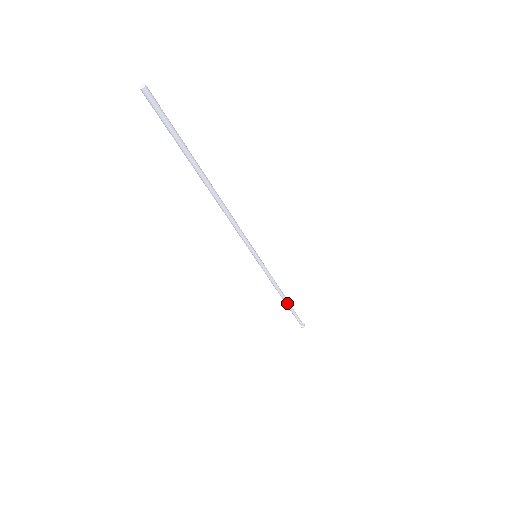
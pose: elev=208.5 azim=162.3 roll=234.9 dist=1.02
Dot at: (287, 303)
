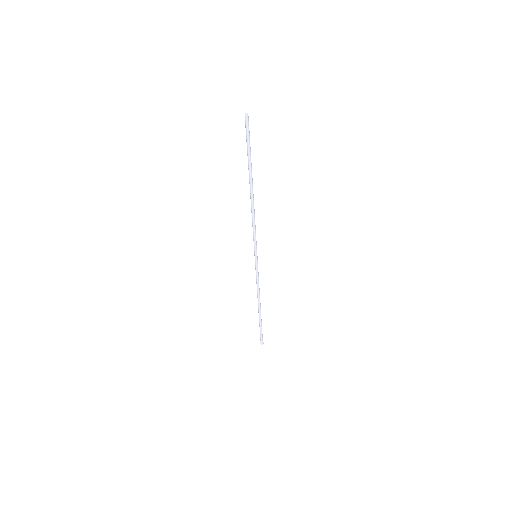
Dot at: (260, 312)
